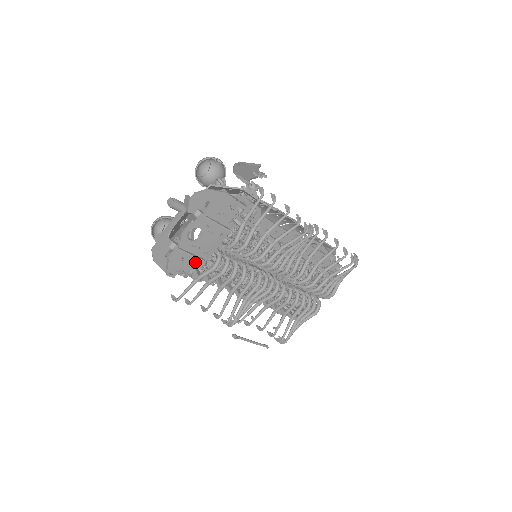
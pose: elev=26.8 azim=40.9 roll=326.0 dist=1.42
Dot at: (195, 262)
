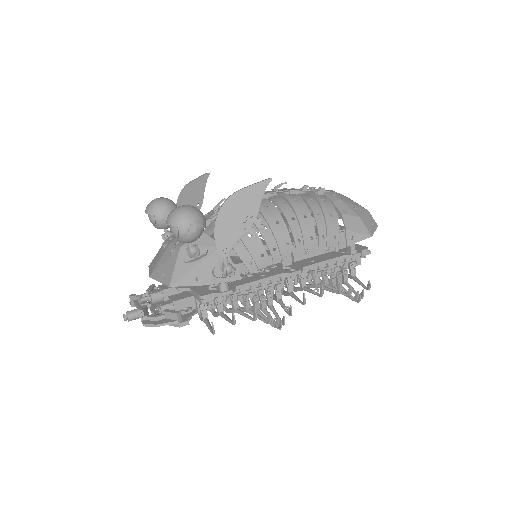
Dot at: occluded
